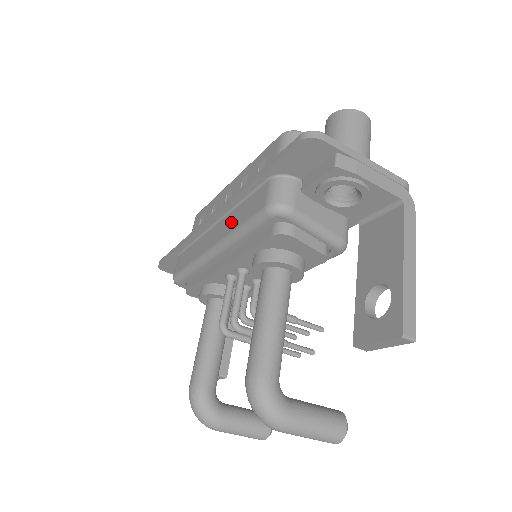
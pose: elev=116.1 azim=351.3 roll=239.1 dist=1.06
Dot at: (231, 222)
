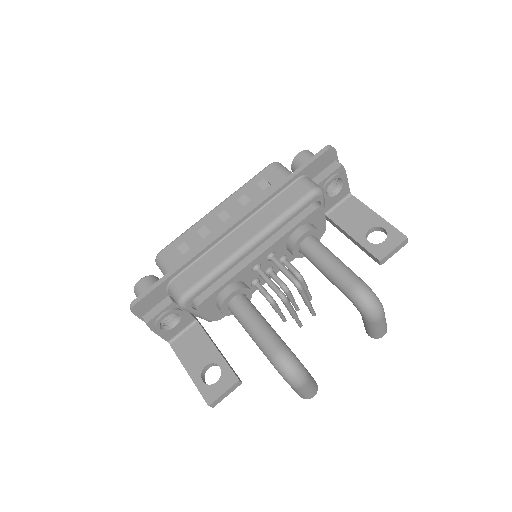
Dot at: (267, 215)
